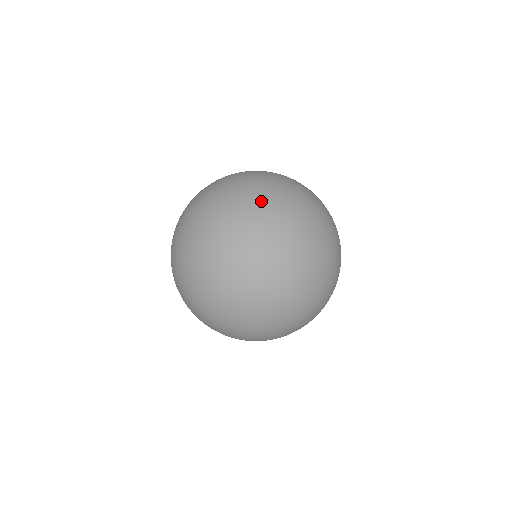
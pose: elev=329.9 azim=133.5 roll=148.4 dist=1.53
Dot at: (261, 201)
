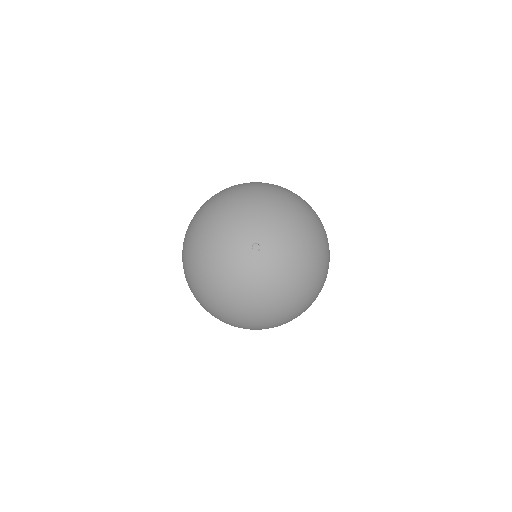
Dot at: (293, 304)
